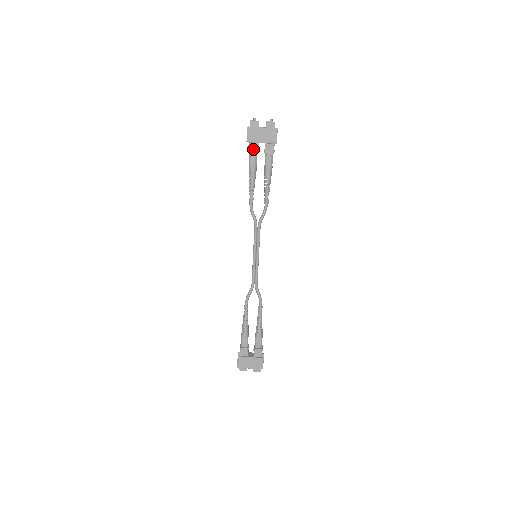
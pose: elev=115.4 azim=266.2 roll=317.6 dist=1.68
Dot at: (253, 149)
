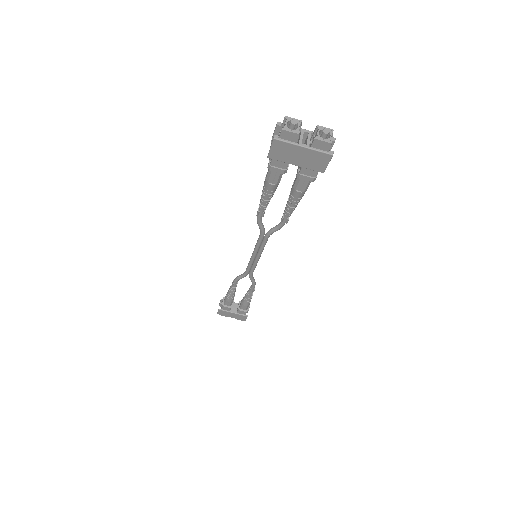
Dot at: (277, 168)
